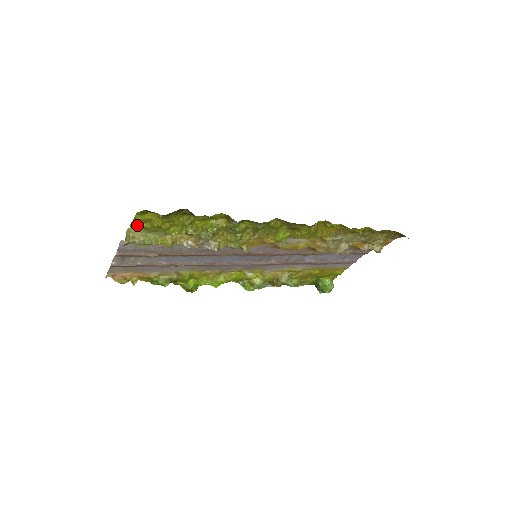
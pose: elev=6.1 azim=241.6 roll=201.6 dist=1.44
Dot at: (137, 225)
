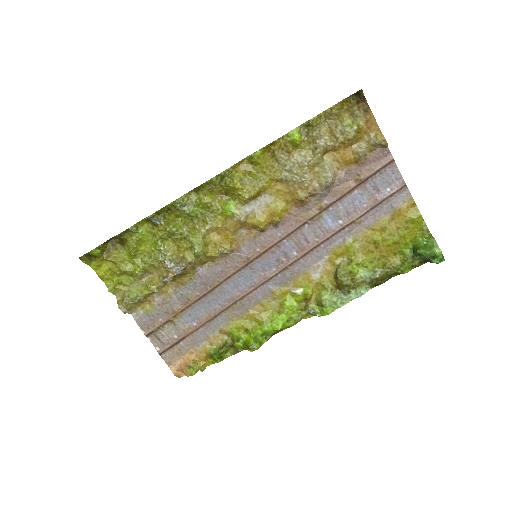
Dot at: (113, 284)
